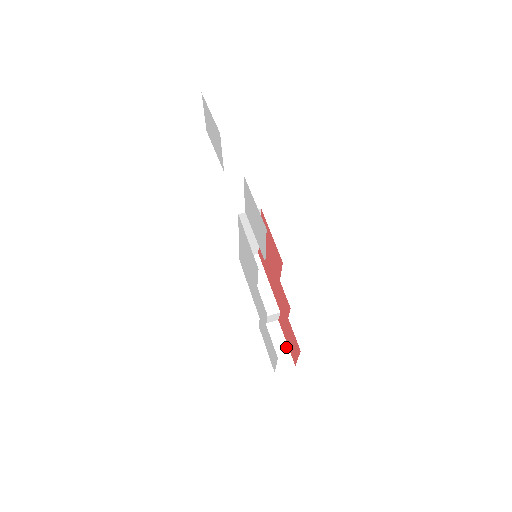
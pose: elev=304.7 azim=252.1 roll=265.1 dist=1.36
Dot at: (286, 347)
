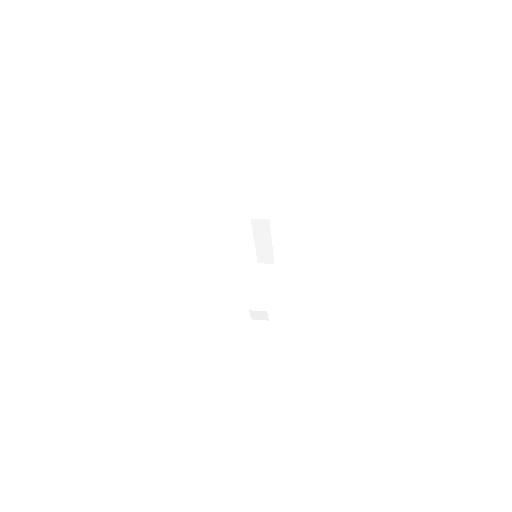
Dot at: (264, 343)
